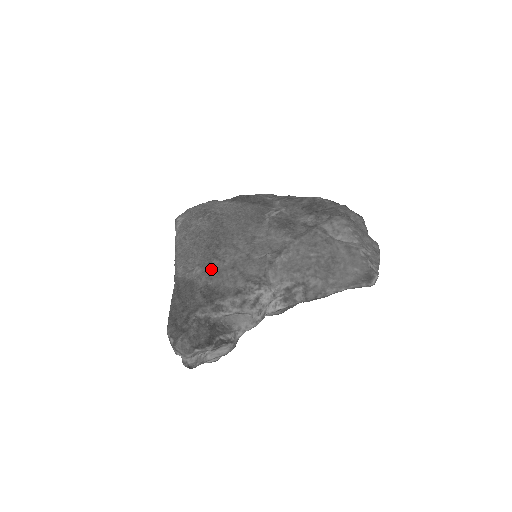
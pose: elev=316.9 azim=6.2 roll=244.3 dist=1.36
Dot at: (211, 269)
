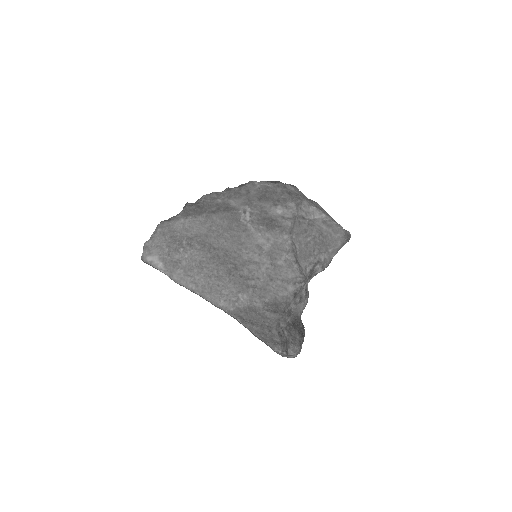
Dot at: (255, 290)
